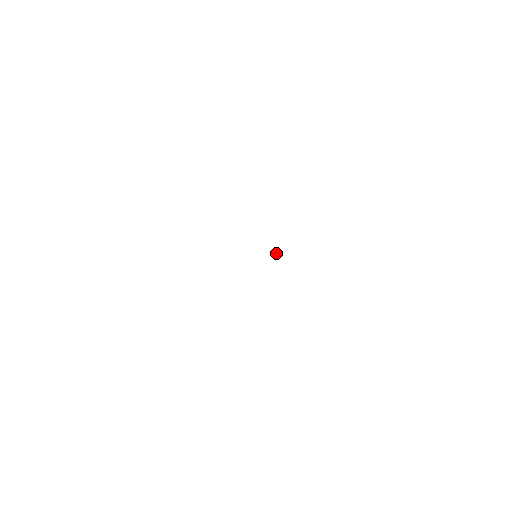
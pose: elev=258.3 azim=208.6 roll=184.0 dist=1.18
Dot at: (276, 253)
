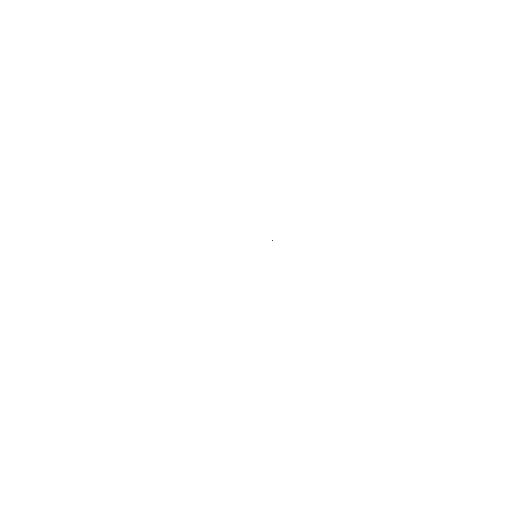
Dot at: occluded
